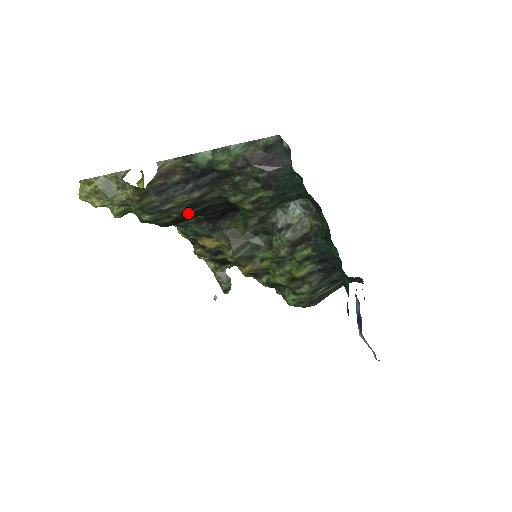
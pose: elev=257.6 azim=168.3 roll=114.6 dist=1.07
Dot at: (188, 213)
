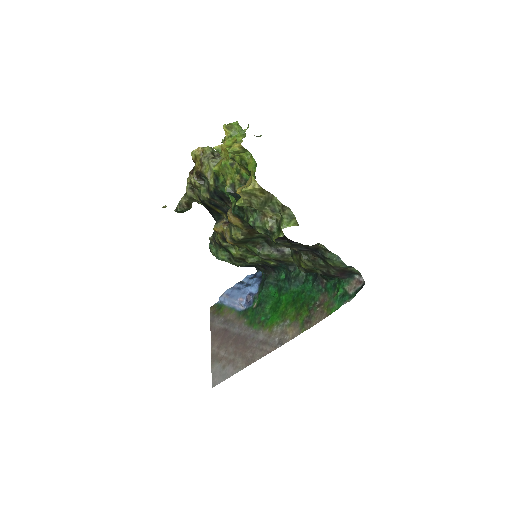
Dot at: occluded
